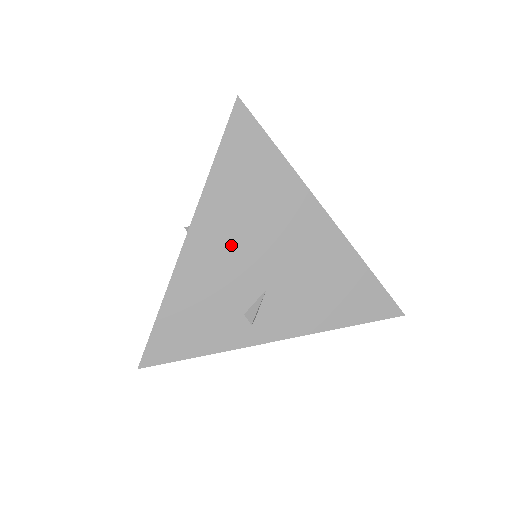
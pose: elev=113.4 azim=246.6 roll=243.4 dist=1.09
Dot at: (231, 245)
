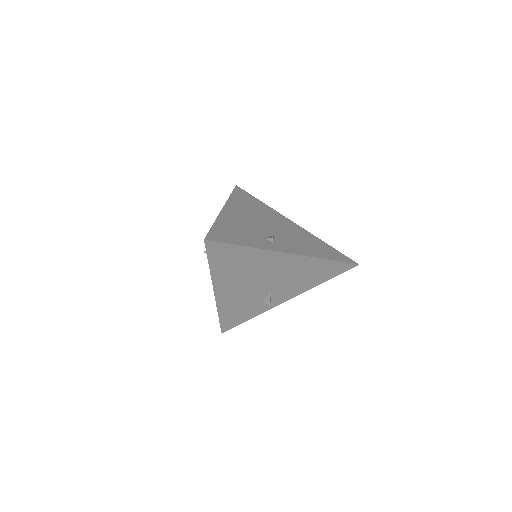
Dot at: (248, 217)
